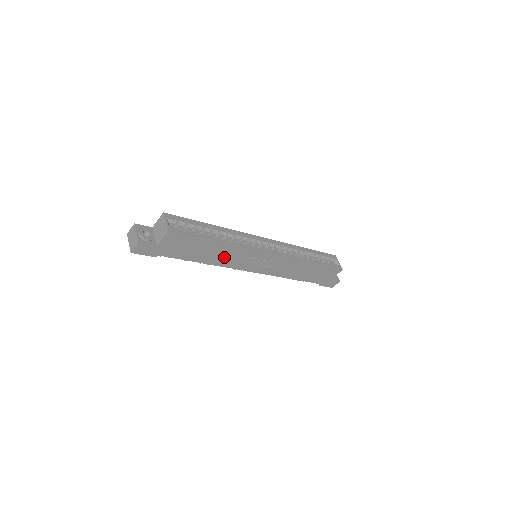
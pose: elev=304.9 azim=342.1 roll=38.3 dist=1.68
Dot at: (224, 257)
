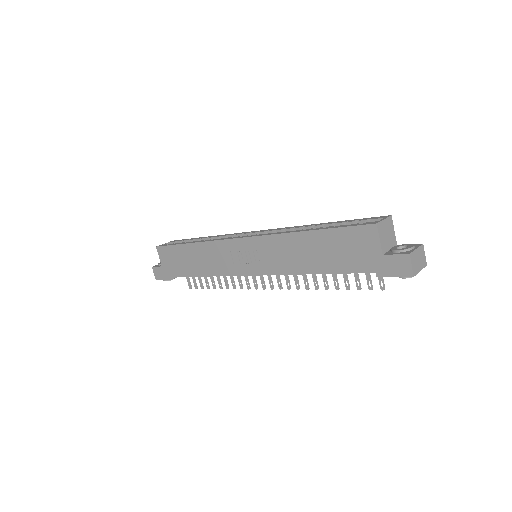
Dot at: (209, 262)
